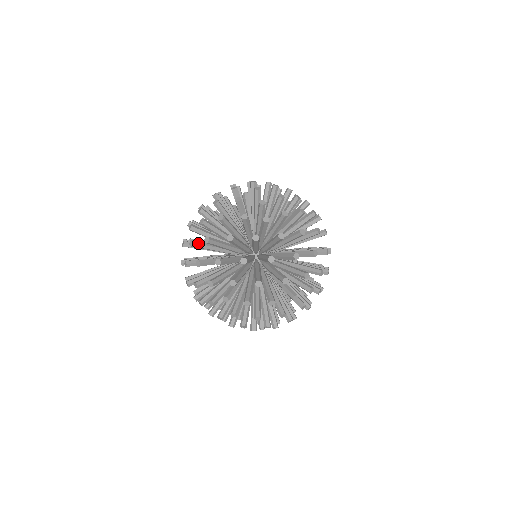
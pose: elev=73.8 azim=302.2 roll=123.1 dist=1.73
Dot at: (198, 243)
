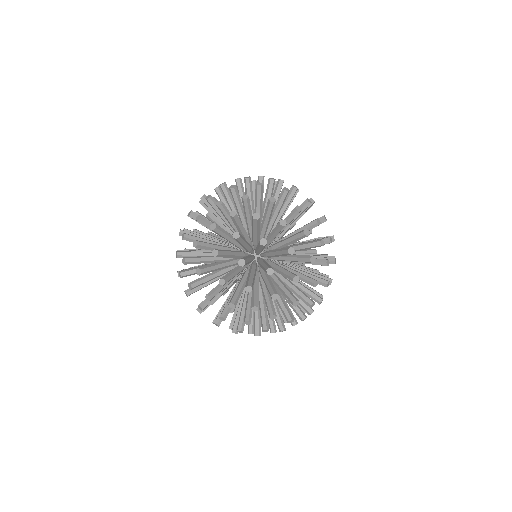
Dot at: (195, 282)
